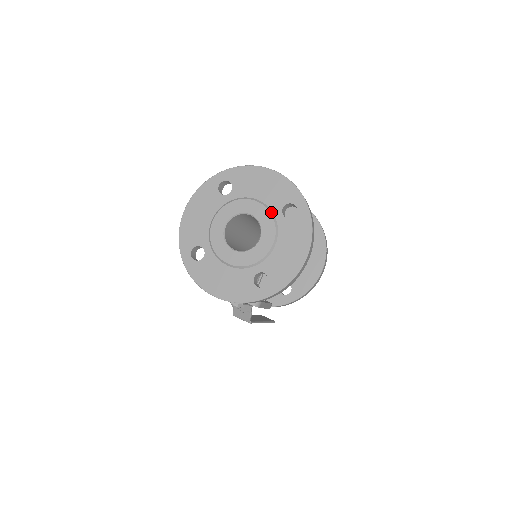
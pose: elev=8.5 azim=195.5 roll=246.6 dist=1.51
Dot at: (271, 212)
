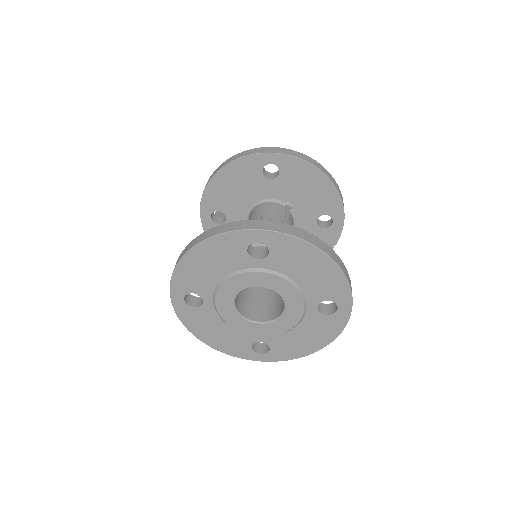
Dot at: (305, 301)
